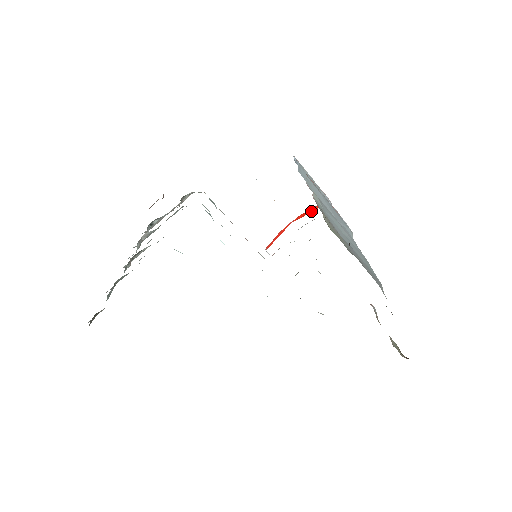
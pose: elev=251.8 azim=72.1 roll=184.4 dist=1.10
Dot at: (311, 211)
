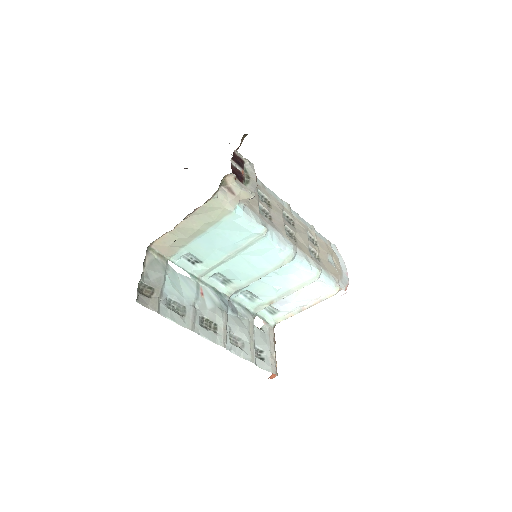
Dot at: occluded
